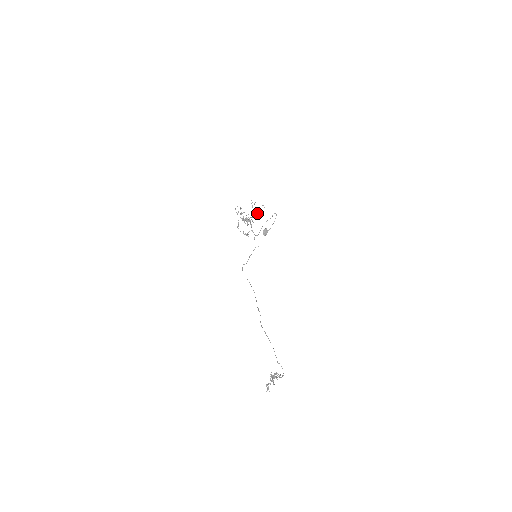
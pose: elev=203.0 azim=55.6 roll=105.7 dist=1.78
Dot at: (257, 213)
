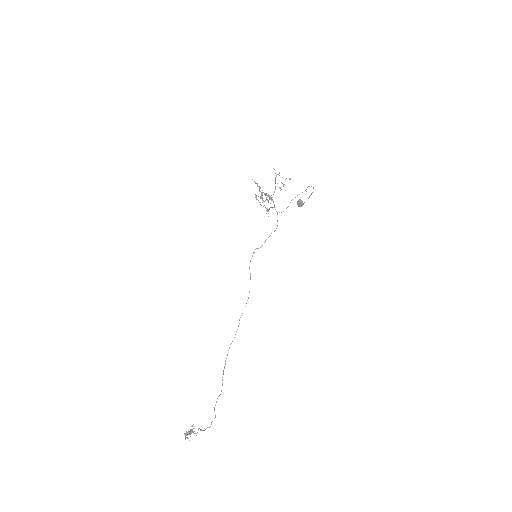
Dot at: occluded
